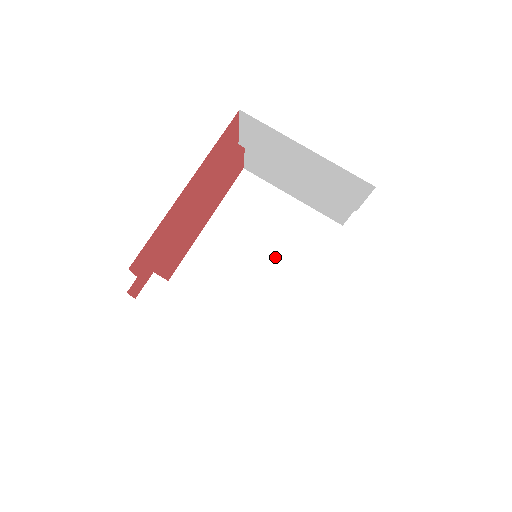
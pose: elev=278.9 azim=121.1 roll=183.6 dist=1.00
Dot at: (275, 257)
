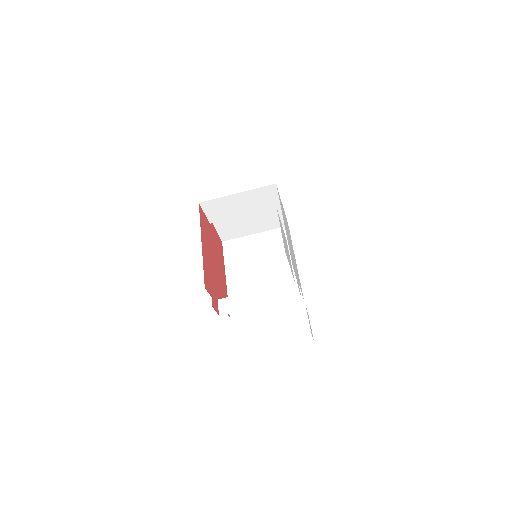
Dot at: (270, 263)
